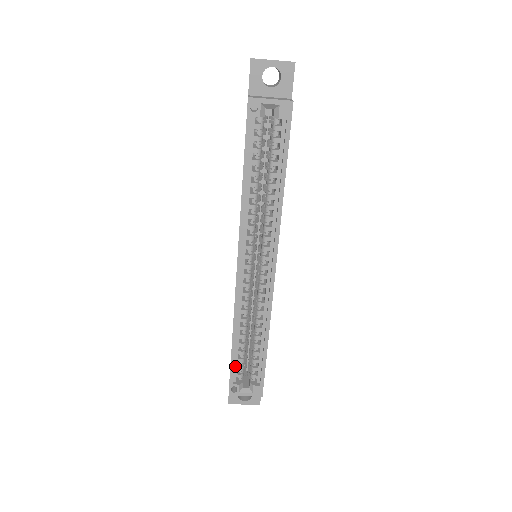
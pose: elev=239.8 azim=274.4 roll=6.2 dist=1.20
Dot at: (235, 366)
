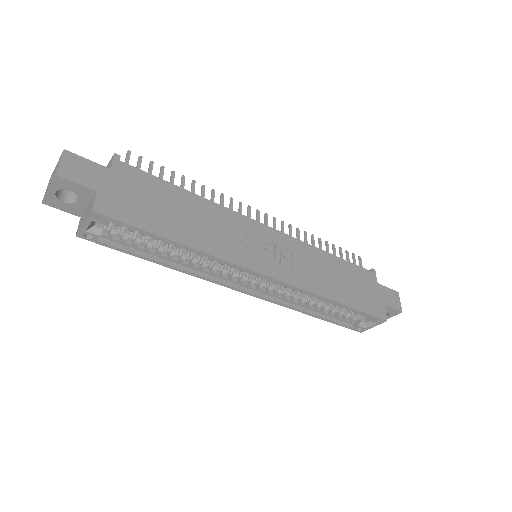
Dot at: (340, 319)
